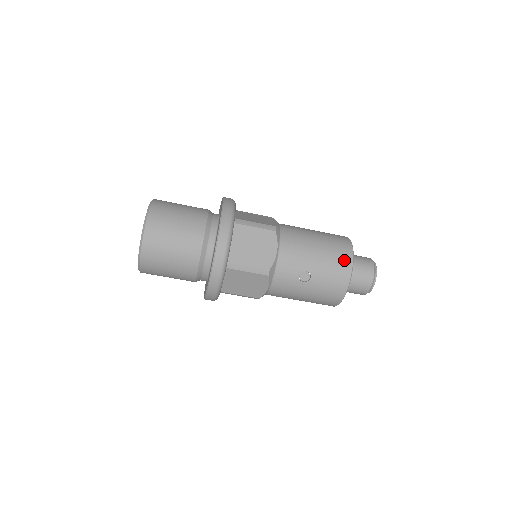
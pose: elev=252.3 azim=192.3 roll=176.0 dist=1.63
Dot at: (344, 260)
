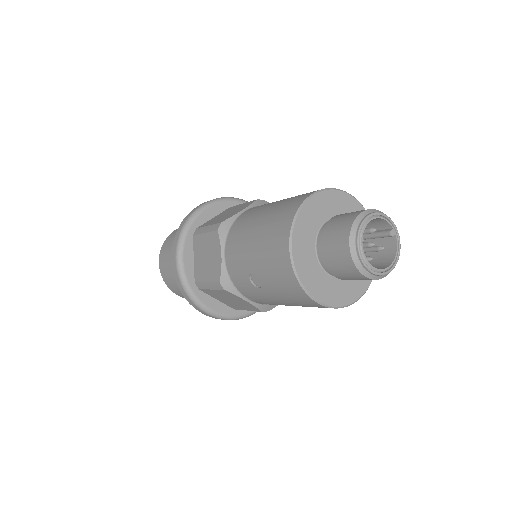
Dot at: (280, 243)
